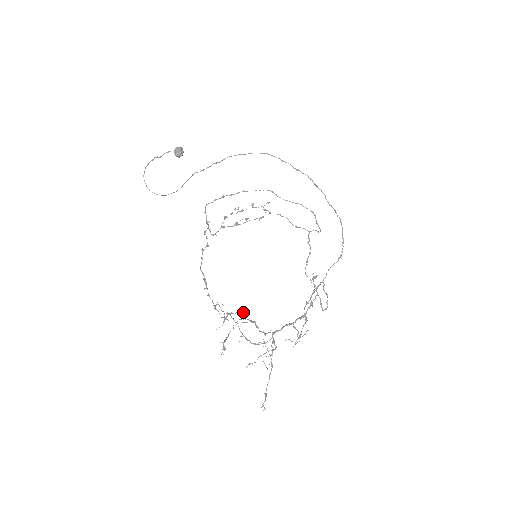
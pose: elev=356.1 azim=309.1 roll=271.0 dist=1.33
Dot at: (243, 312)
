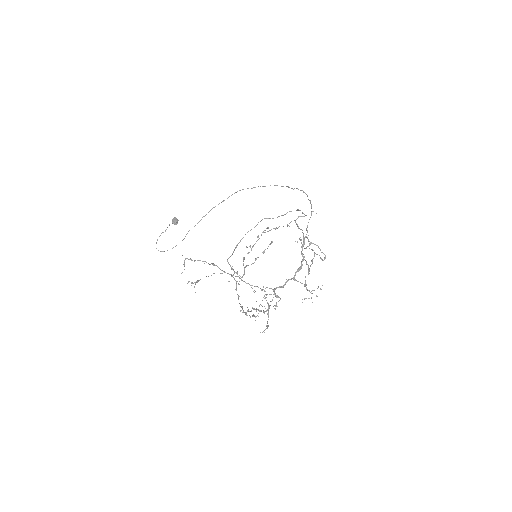
Dot at: (211, 263)
